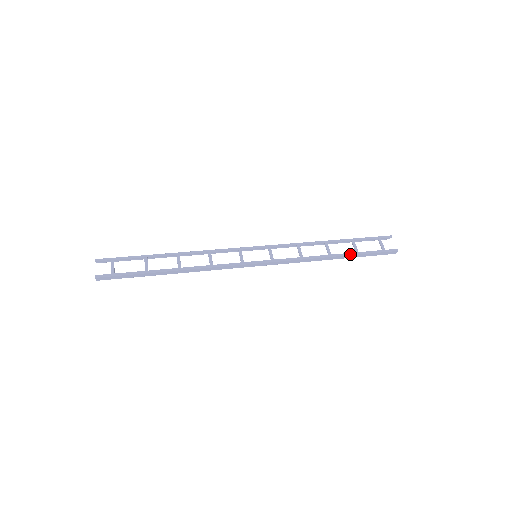
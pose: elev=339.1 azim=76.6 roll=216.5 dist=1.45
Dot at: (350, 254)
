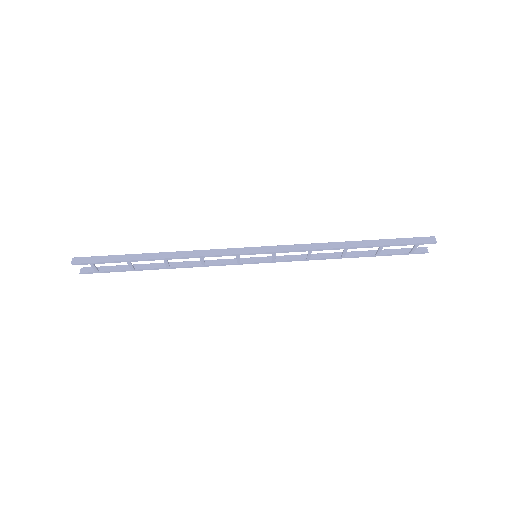
Dot at: occluded
